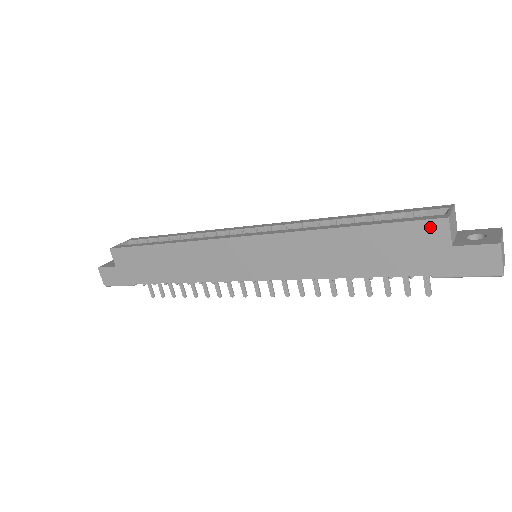
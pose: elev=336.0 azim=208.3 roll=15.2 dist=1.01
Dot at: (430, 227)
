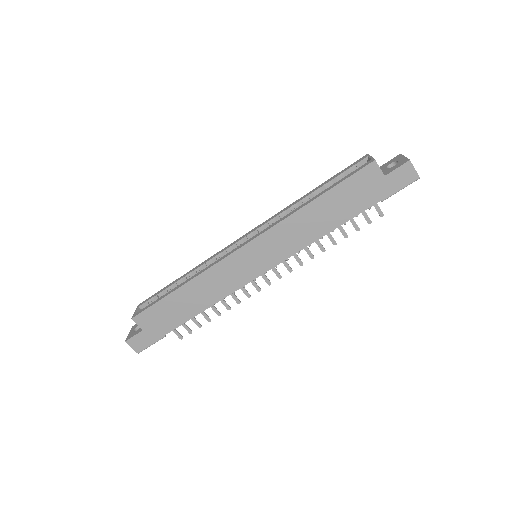
Dot at: (367, 171)
